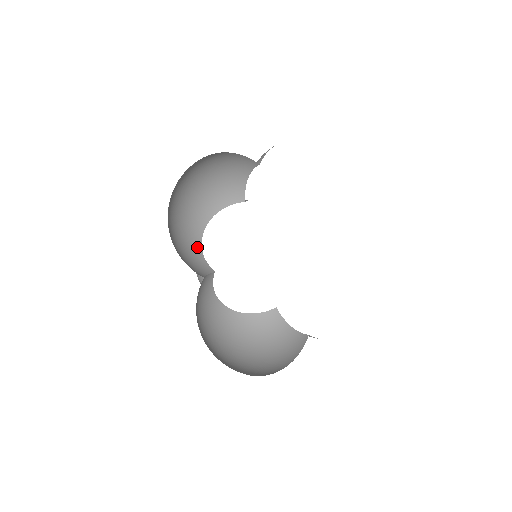
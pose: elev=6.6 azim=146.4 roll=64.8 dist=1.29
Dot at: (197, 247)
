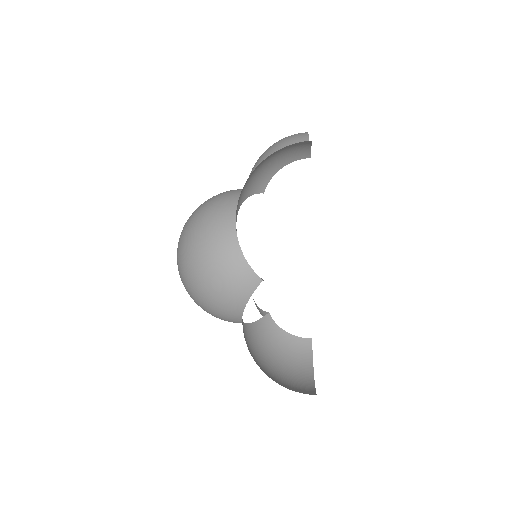
Dot at: occluded
